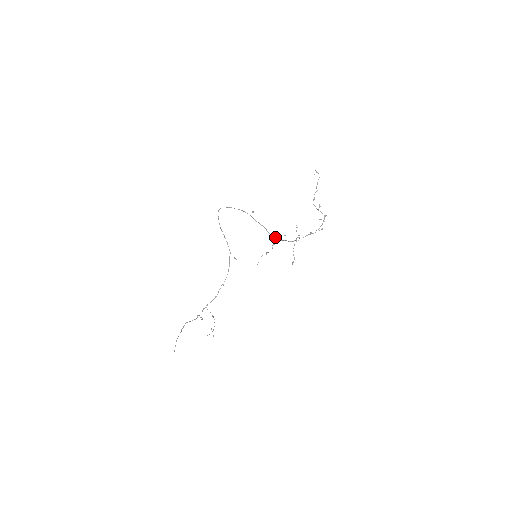
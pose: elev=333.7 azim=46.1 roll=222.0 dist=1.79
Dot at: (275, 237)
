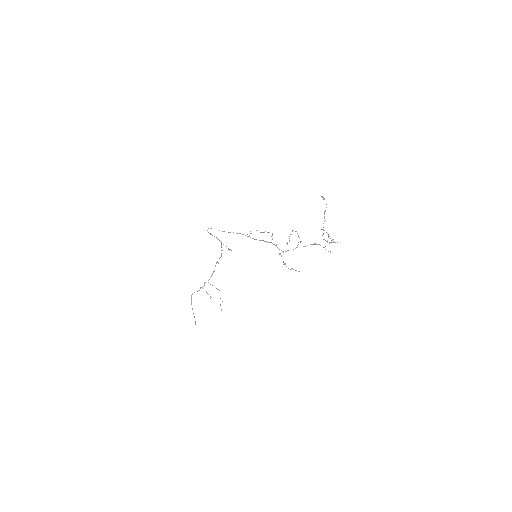
Dot at: (280, 254)
